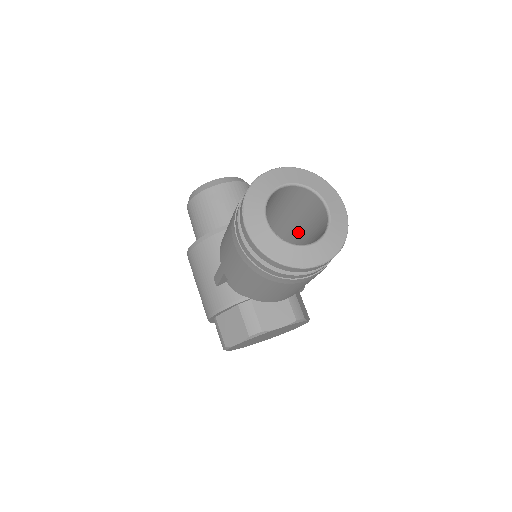
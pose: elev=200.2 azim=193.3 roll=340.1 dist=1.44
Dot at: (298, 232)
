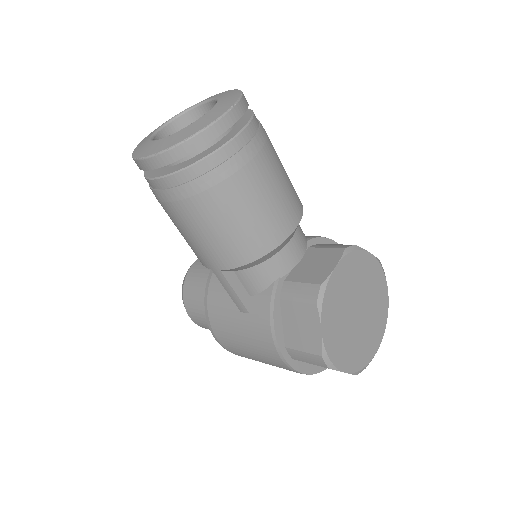
Dot at: occluded
